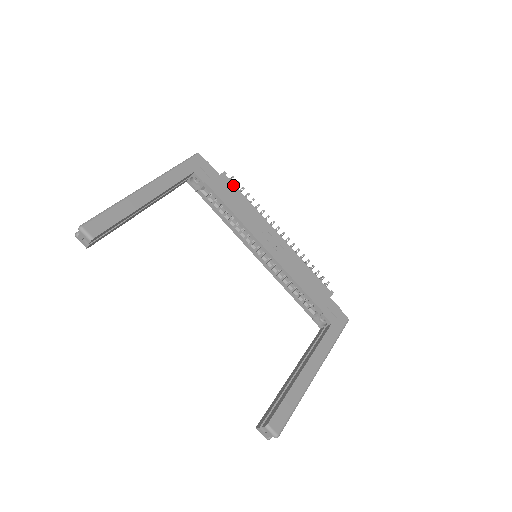
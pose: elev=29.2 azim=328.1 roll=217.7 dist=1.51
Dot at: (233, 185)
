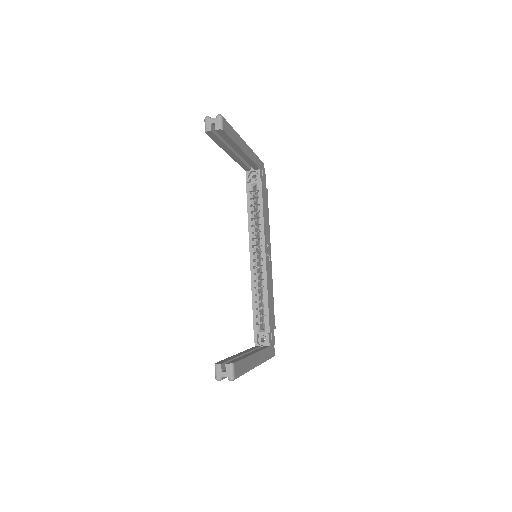
Dot at: occluded
